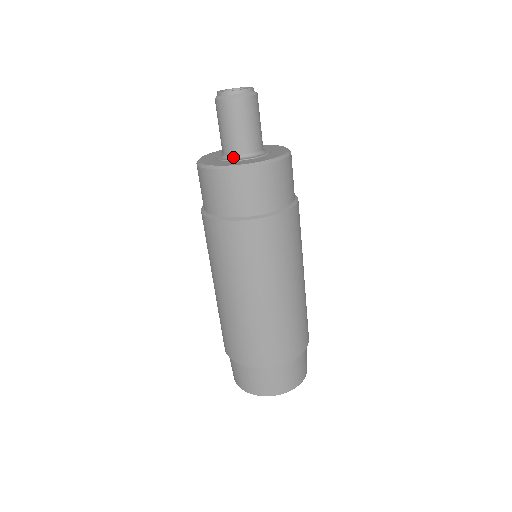
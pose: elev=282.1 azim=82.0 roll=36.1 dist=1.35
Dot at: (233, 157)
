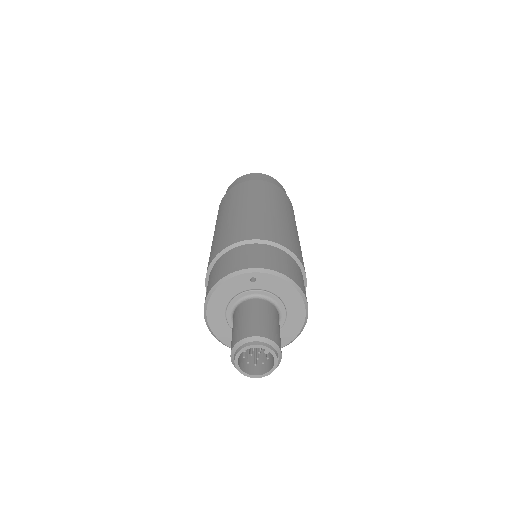
Dot at: occluded
